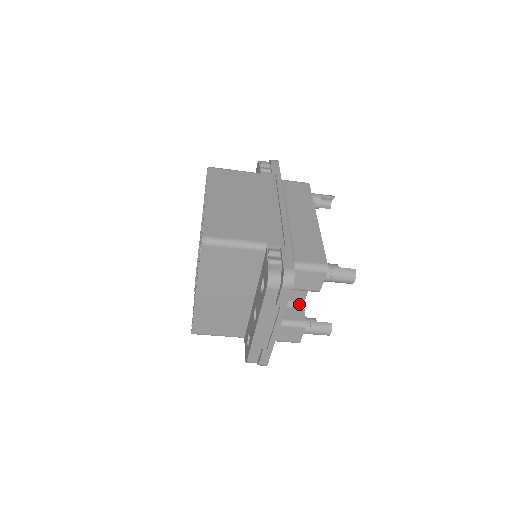
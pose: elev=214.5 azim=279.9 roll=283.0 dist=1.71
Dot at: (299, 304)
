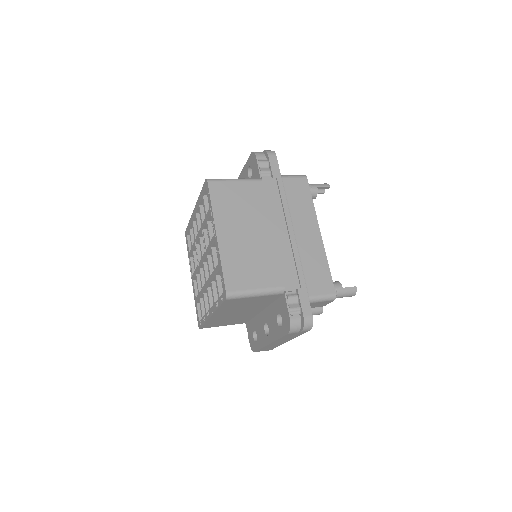
Dot at: occluded
